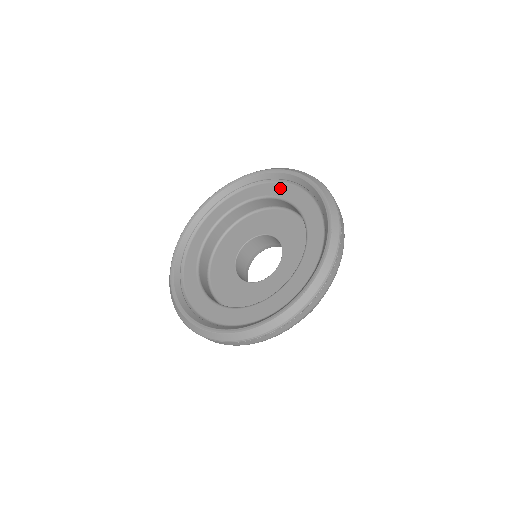
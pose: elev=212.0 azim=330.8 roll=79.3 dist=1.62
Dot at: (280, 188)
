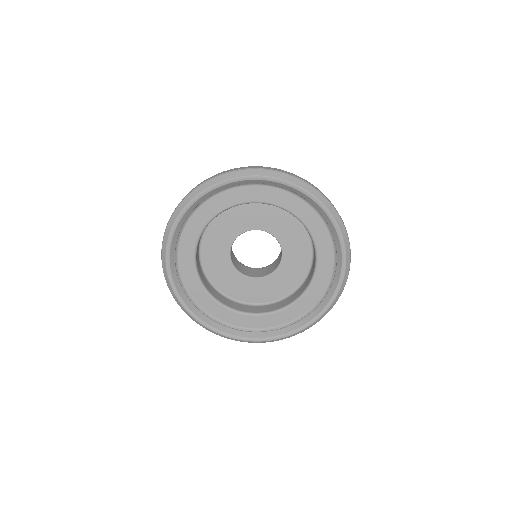
Dot at: (249, 192)
